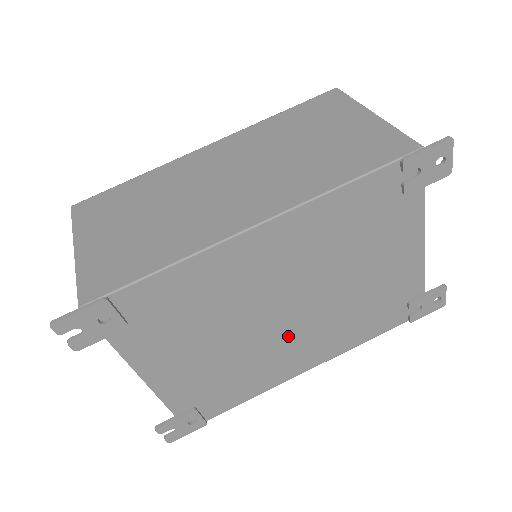
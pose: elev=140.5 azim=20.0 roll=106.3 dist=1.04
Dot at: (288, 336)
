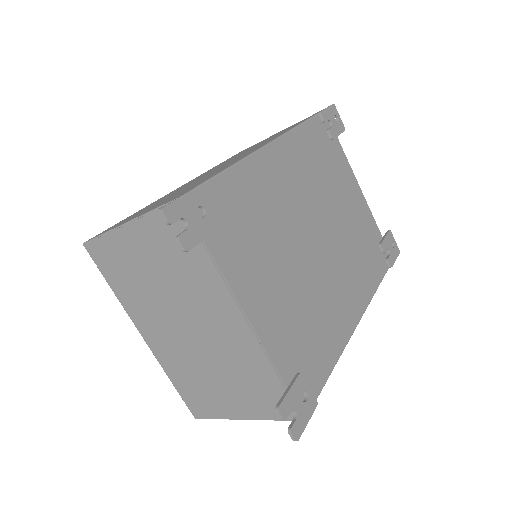
Dot at: (328, 271)
